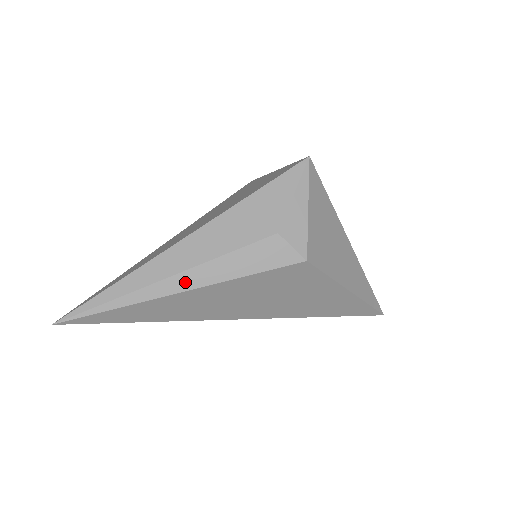
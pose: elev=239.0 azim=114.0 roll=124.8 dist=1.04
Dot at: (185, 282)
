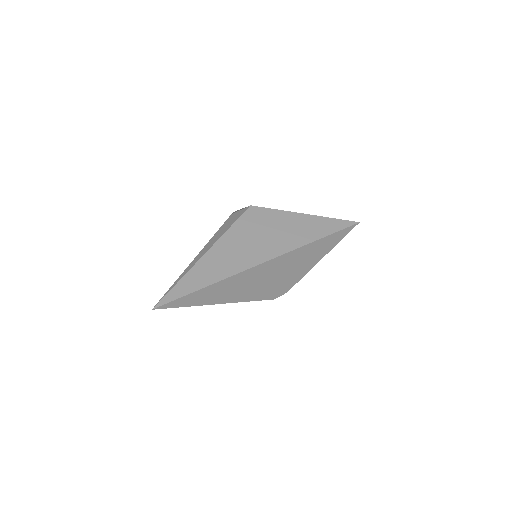
Dot at: (205, 250)
